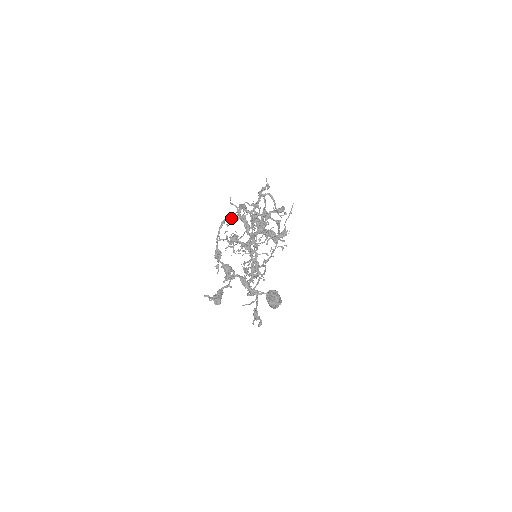
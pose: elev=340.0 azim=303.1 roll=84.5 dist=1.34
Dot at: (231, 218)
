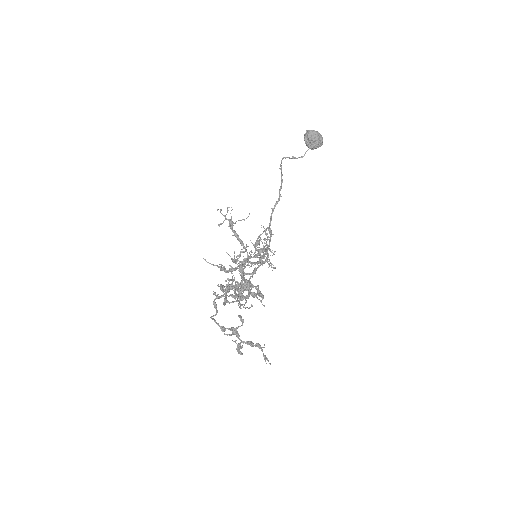
Dot at: occluded
